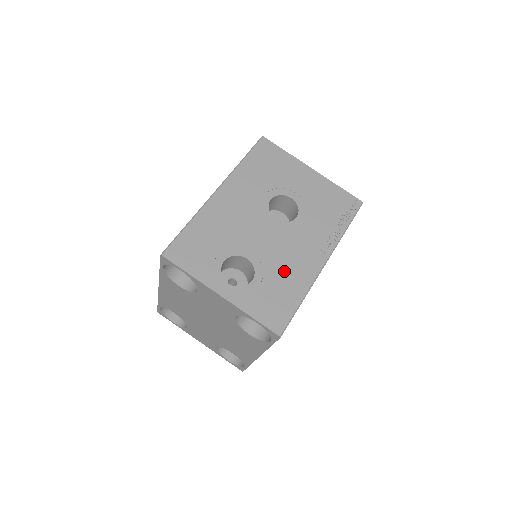
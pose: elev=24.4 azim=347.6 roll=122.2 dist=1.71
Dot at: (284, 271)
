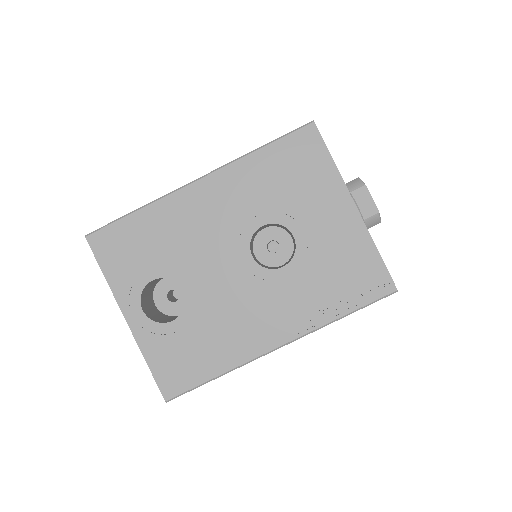
Dot at: (219, 329)
